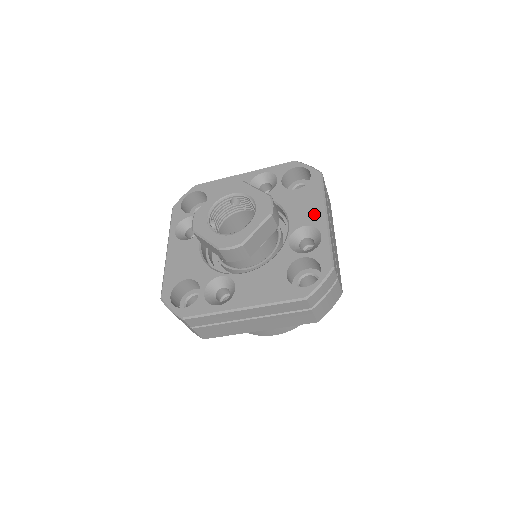
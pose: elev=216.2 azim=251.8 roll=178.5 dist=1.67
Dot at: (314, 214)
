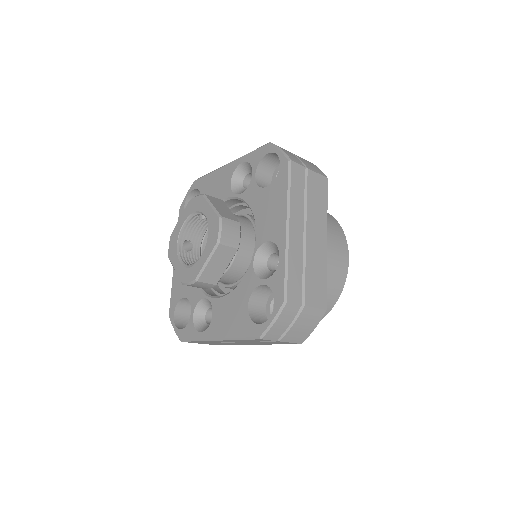
Dot at: (276, 225)
